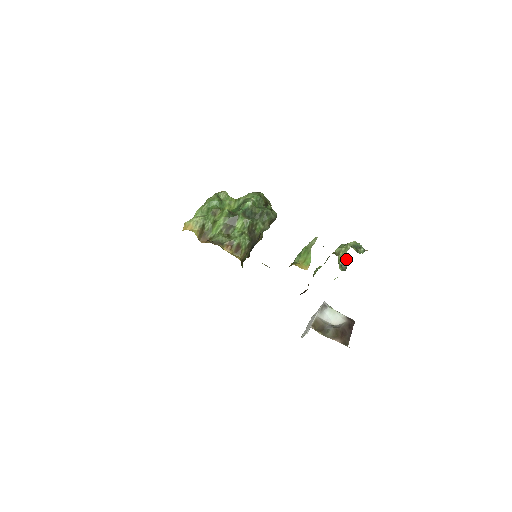
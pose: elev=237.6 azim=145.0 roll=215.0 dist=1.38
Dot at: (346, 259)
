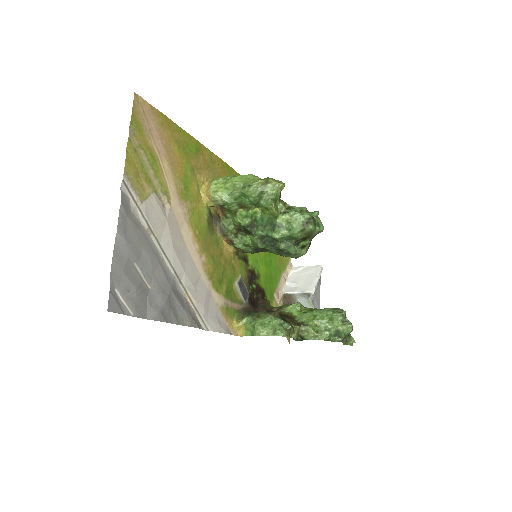
Dot at: occluded
